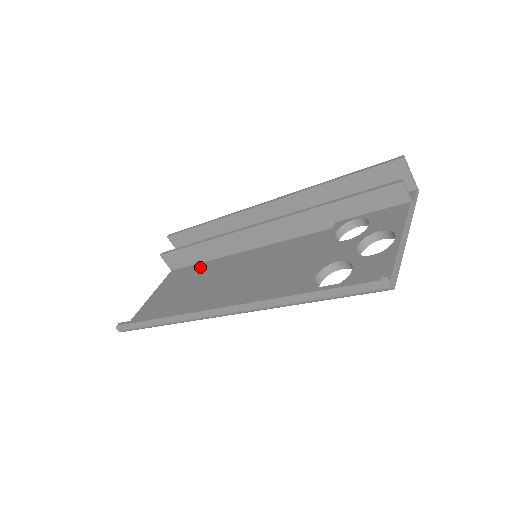
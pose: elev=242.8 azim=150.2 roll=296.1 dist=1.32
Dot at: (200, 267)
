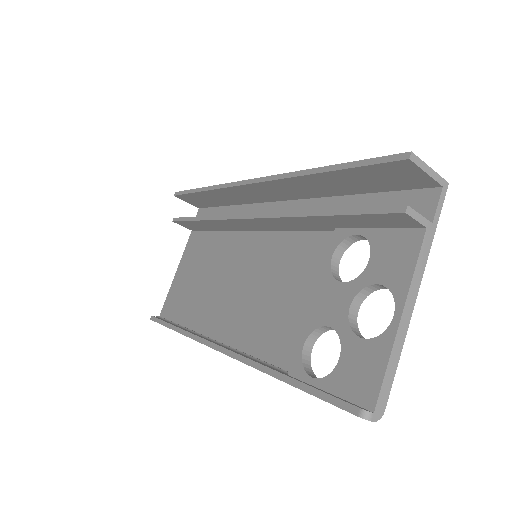
Dot at: (213, 240)
